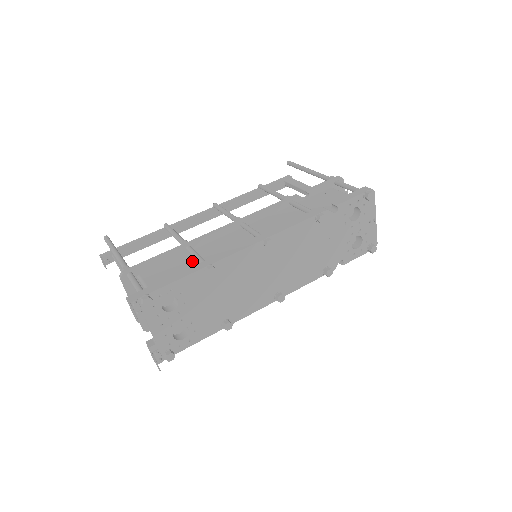
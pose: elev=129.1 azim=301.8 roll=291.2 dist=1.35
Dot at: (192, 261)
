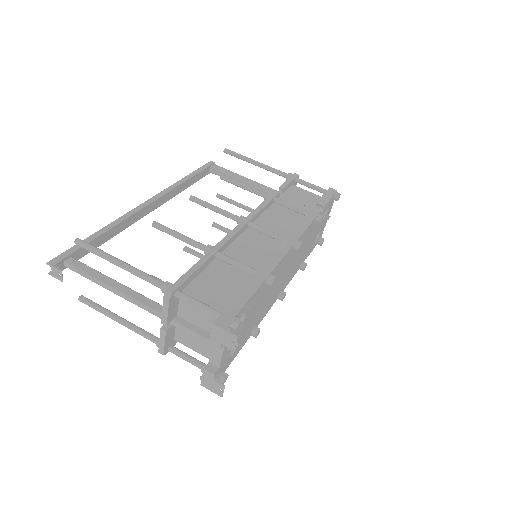
Dot at: (233, 270)
